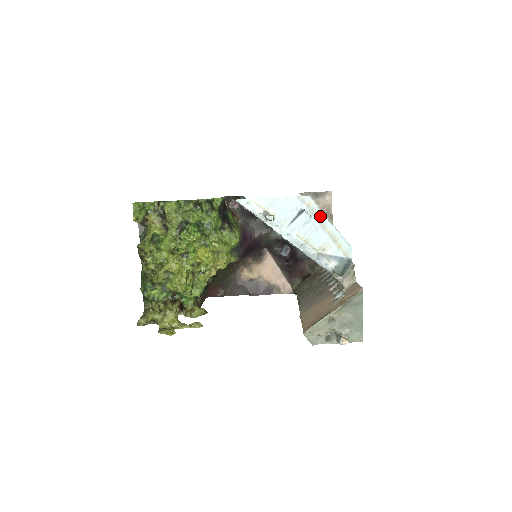
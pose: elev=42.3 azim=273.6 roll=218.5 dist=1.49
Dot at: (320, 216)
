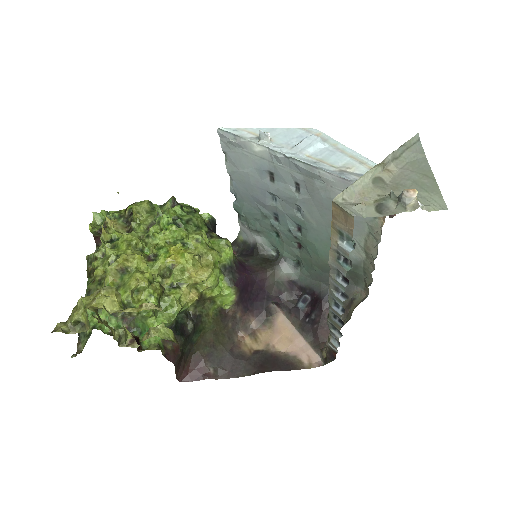
Dot at: (335, 143)
